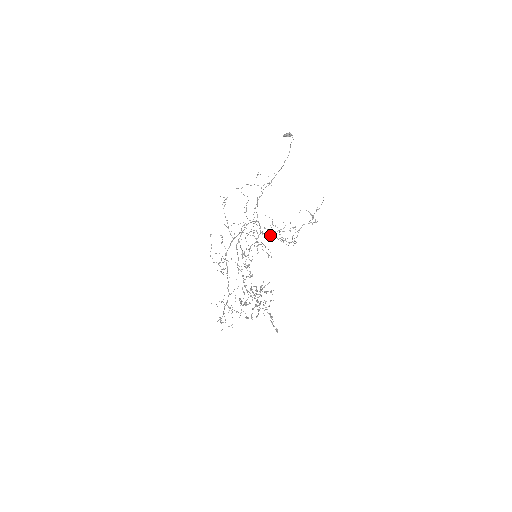
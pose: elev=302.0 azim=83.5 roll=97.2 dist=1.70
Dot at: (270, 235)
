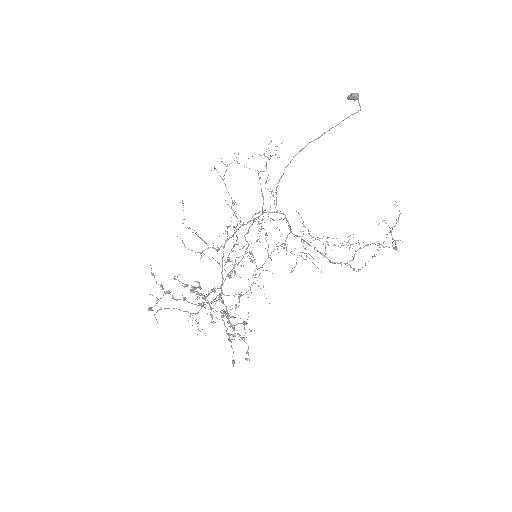
Dot at: (304, 240)
